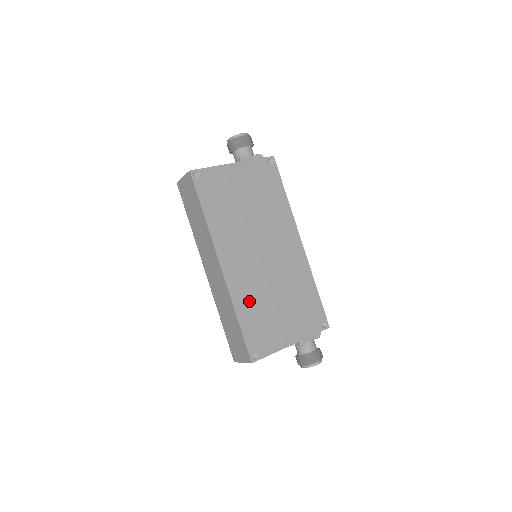
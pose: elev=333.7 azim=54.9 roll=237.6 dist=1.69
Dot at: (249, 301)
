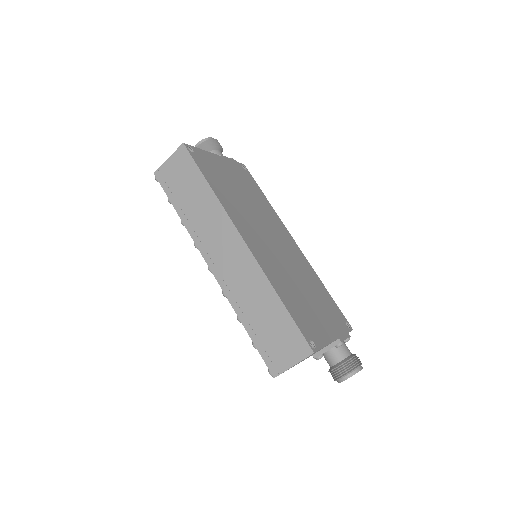
Dot at: (282, 283)
